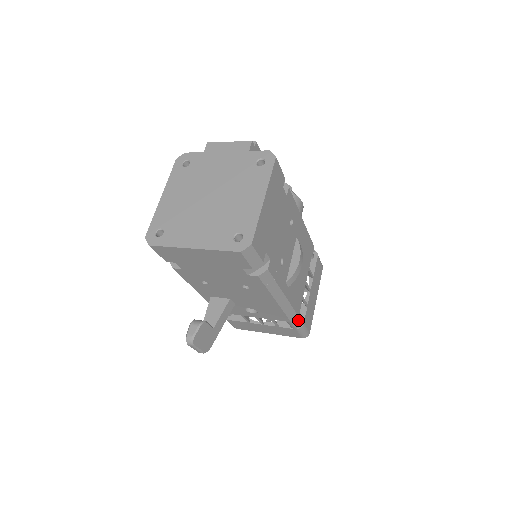
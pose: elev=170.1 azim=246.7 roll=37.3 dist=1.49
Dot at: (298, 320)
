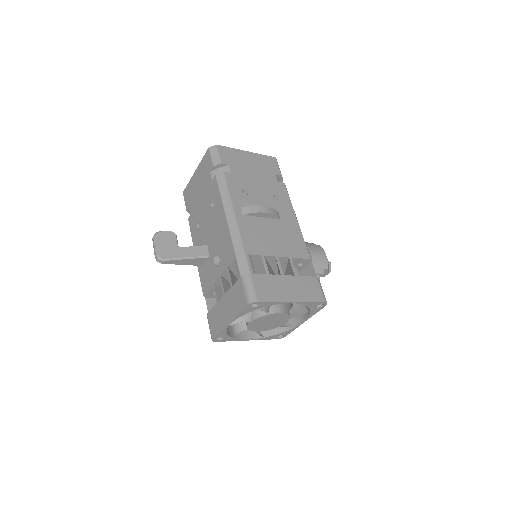
Dot at: (244, 261)
